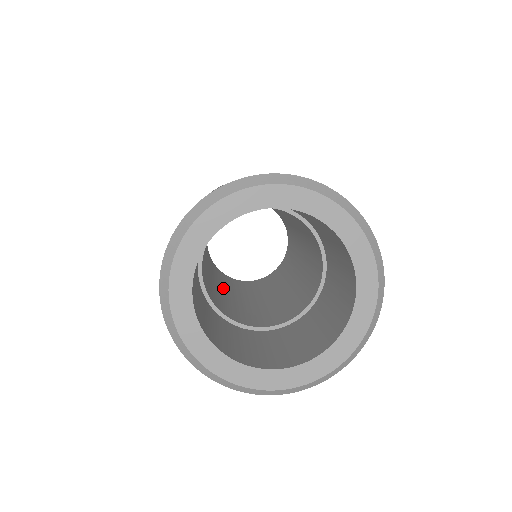
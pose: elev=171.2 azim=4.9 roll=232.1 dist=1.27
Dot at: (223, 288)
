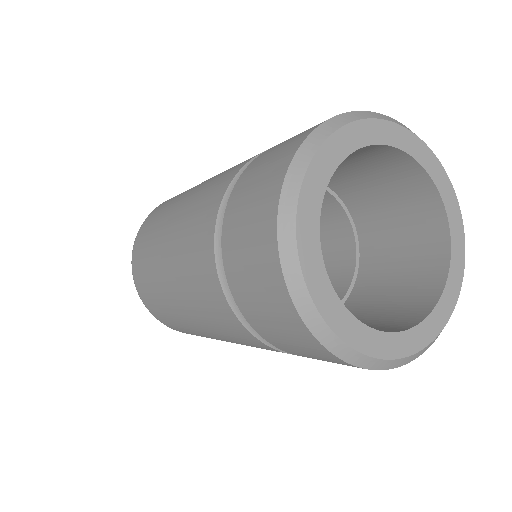
Dot at: occluded
